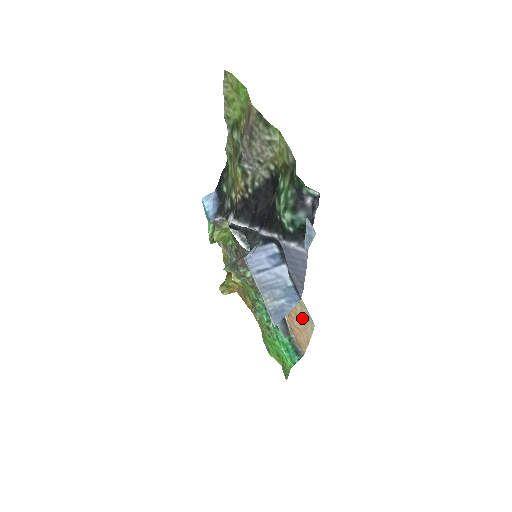
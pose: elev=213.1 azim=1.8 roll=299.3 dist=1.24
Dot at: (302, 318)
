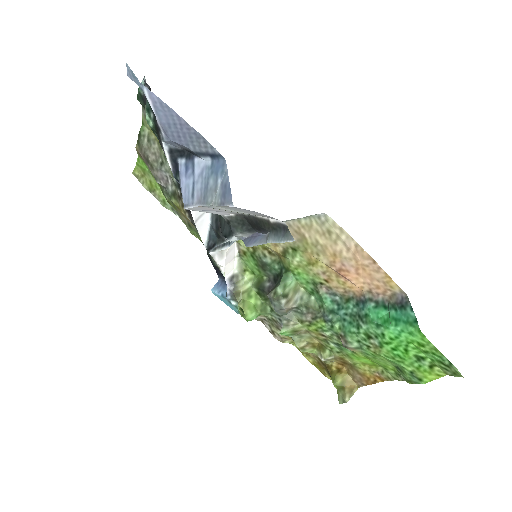
Dot at: (333, 243)
